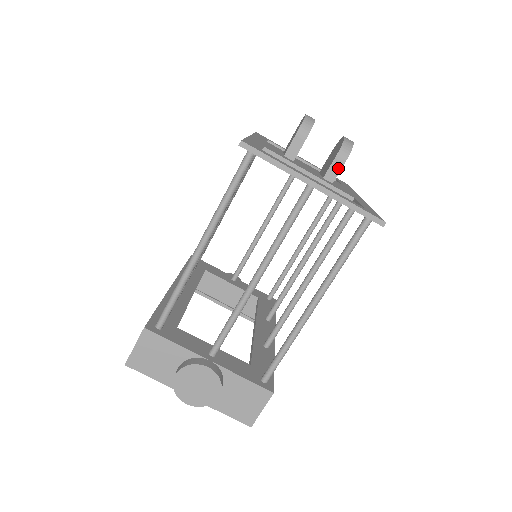
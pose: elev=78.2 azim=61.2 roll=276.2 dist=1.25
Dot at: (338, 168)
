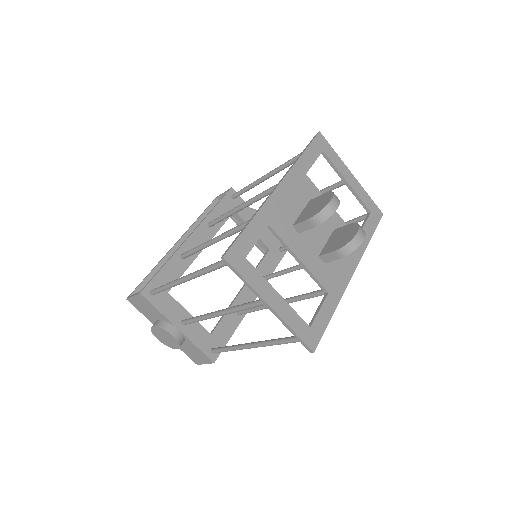
Dot at: (334, 258)
